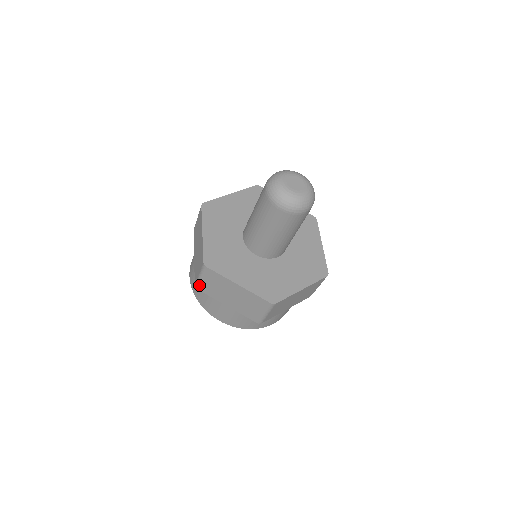
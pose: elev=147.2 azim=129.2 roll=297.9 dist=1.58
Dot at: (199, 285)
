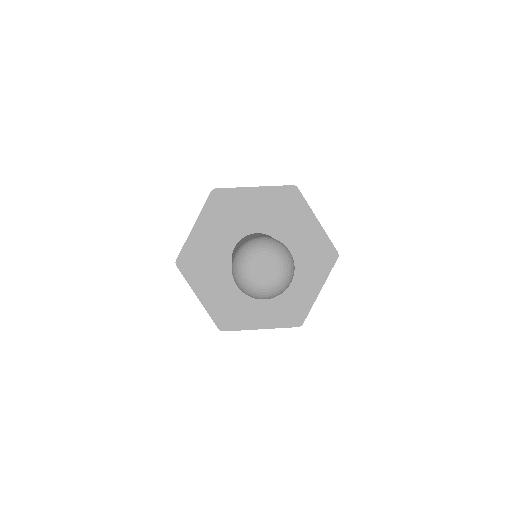
Dot at: occluded
